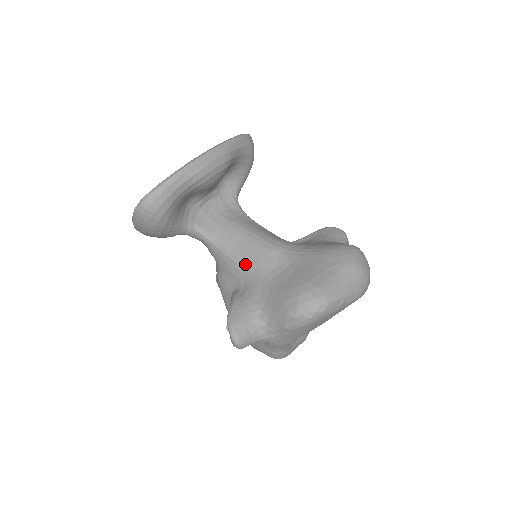
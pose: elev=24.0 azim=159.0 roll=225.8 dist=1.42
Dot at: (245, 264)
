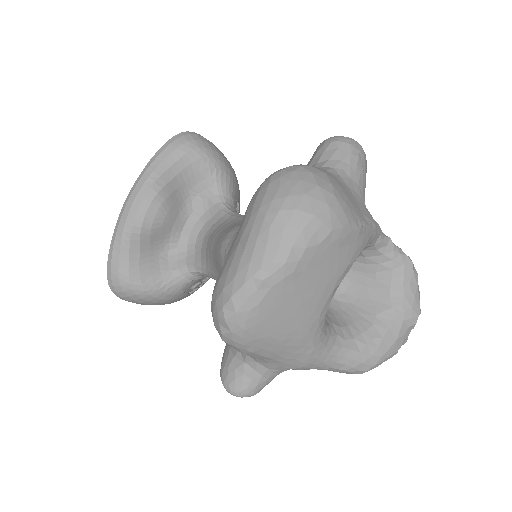
Dot at: occluded
